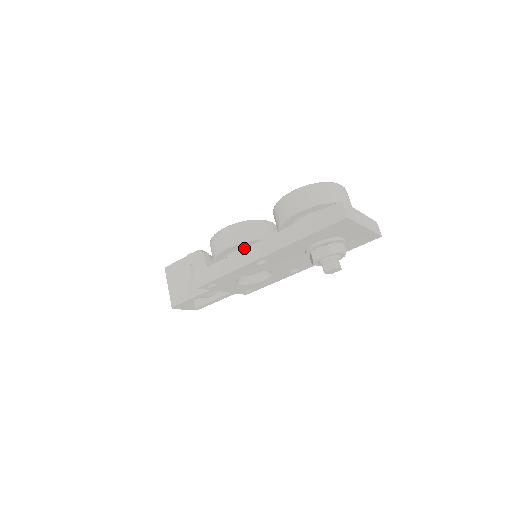
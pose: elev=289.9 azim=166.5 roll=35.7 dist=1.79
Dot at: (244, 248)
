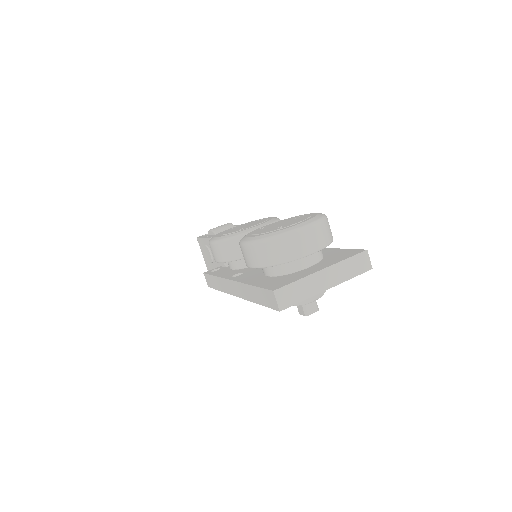
Dot at: (235, 261)
